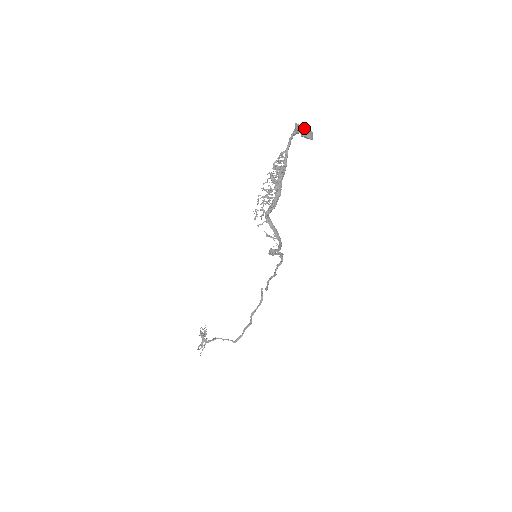
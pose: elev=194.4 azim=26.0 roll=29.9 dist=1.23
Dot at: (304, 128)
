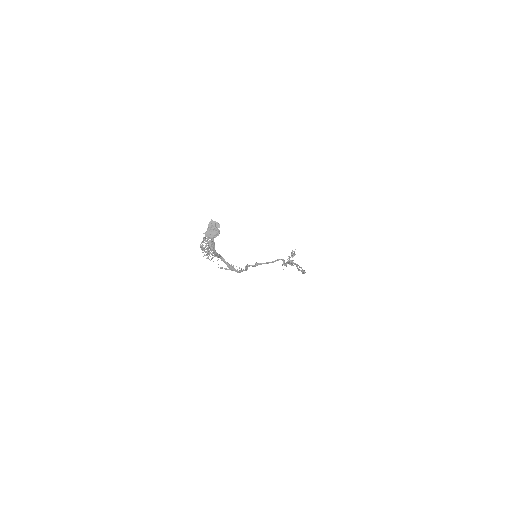
Dot at: (209, 229)
